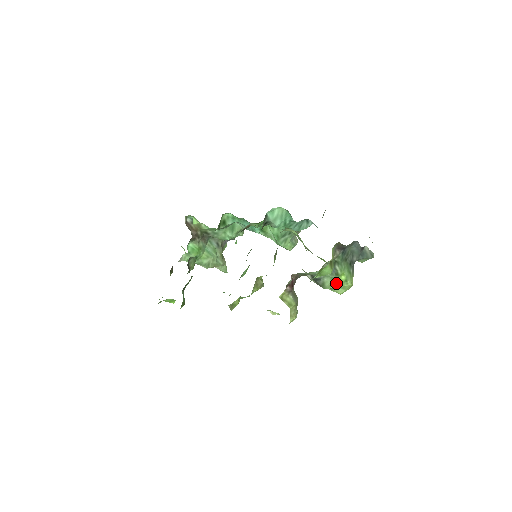
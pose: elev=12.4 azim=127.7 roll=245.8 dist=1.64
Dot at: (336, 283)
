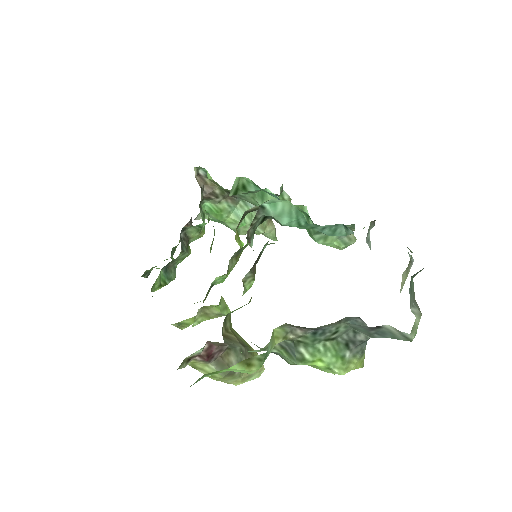
Dot at: occluded
